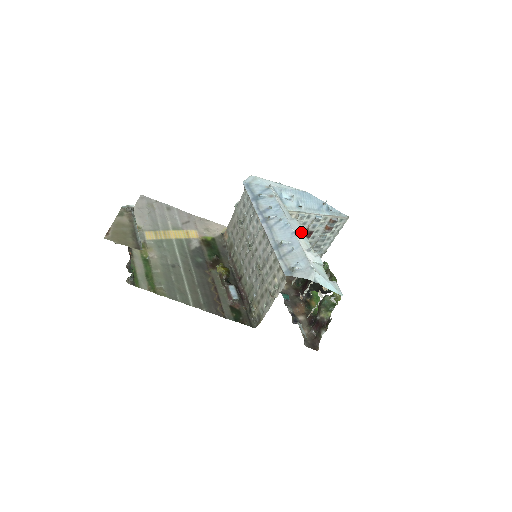
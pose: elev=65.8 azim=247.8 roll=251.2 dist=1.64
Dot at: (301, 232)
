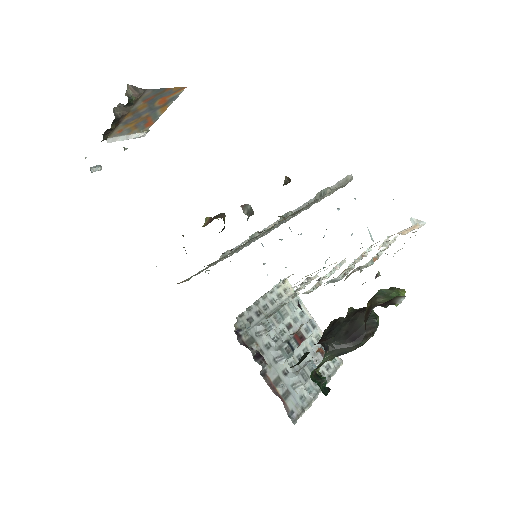
Dot at: occluded
